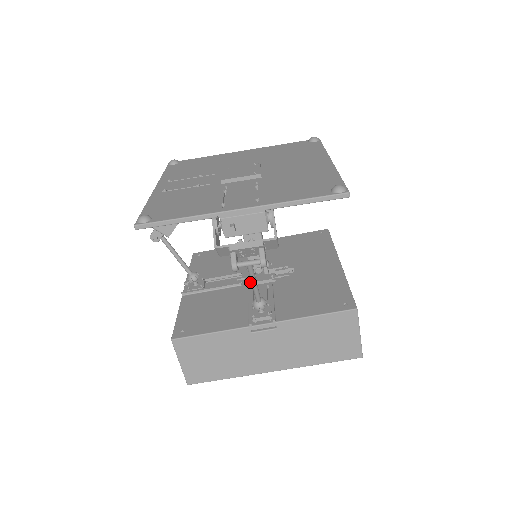
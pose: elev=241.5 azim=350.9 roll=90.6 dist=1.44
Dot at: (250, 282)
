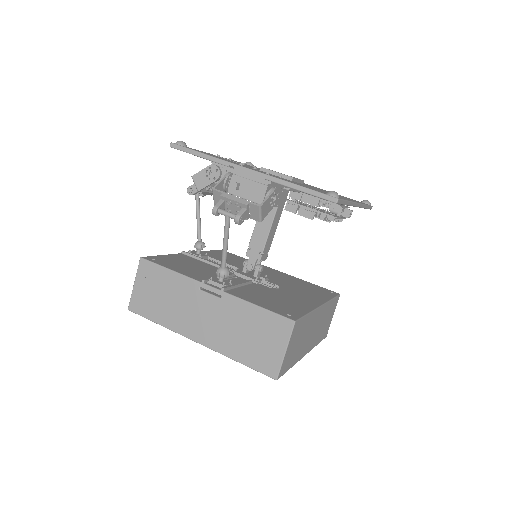
Dot at: (236, 272)
